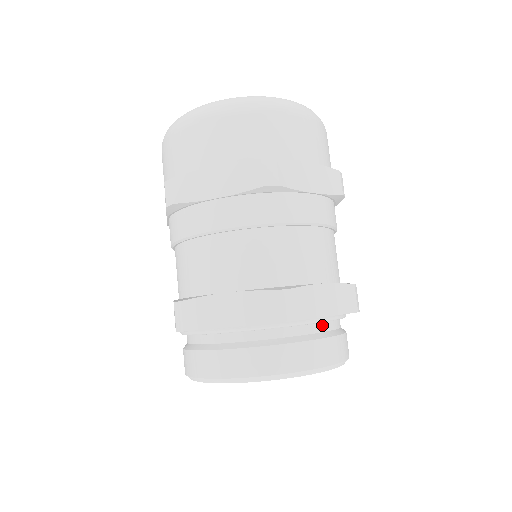
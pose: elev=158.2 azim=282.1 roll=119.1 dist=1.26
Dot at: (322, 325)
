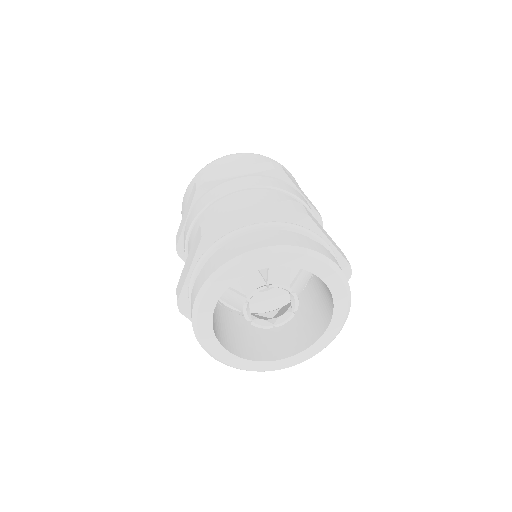
Dot at: occluded
